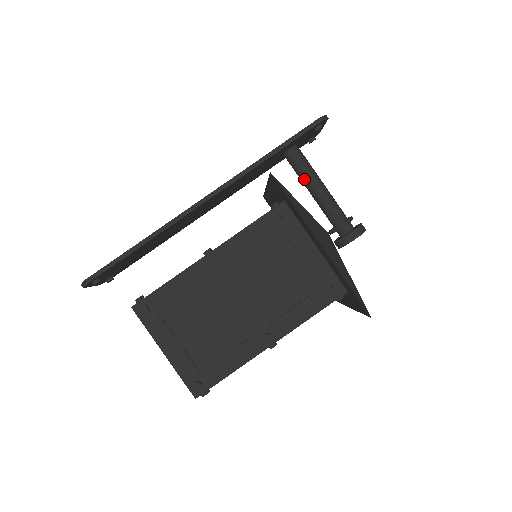
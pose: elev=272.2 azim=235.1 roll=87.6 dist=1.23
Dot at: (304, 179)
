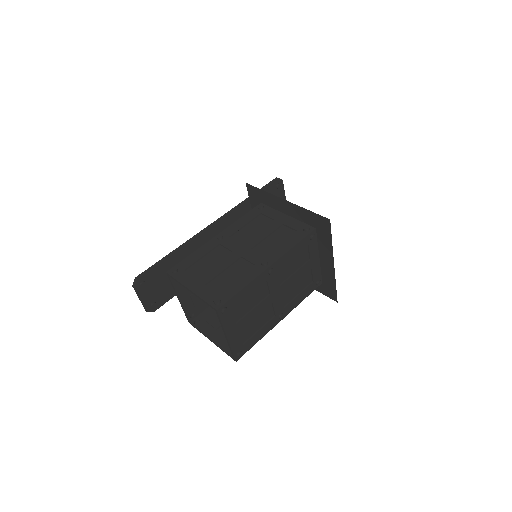
Dot at: occluded
